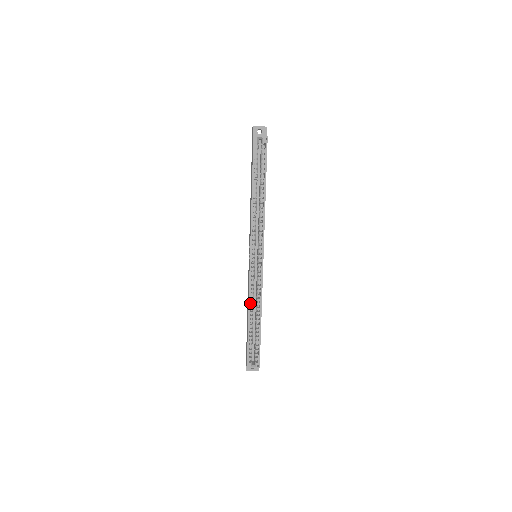
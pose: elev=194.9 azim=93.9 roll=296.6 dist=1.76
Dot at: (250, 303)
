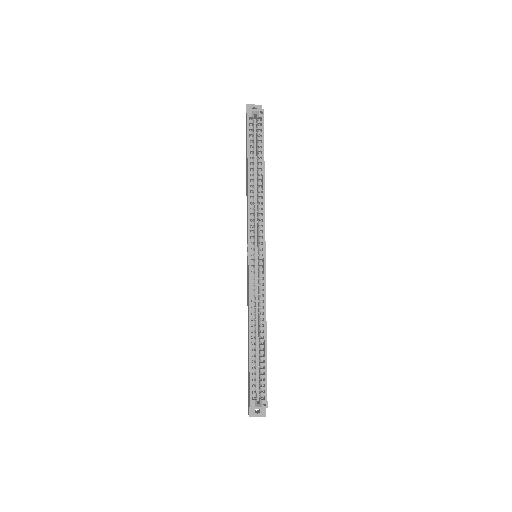
Dot at: (251, 315)
